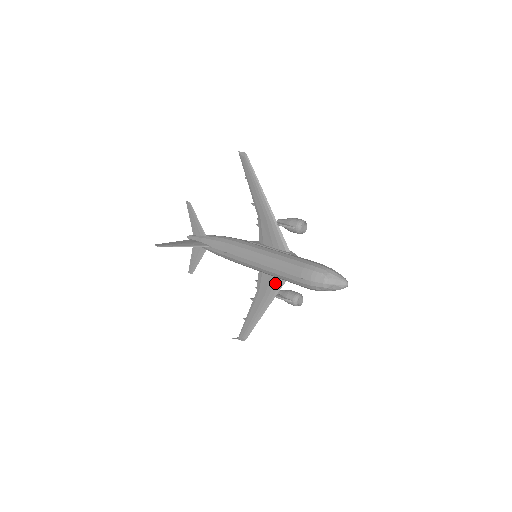
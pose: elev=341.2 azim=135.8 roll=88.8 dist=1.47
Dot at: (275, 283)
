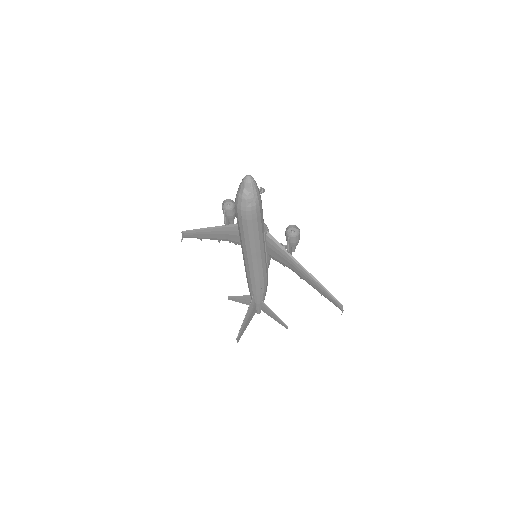
Dot at: (275, 247)
